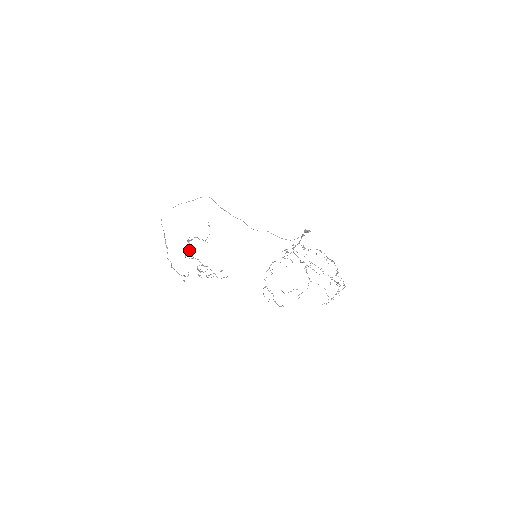
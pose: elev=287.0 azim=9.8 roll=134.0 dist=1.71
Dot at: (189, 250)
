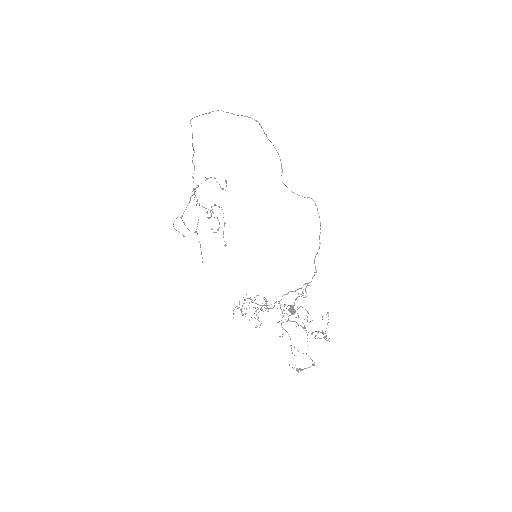
Dot at: (183, 213)
